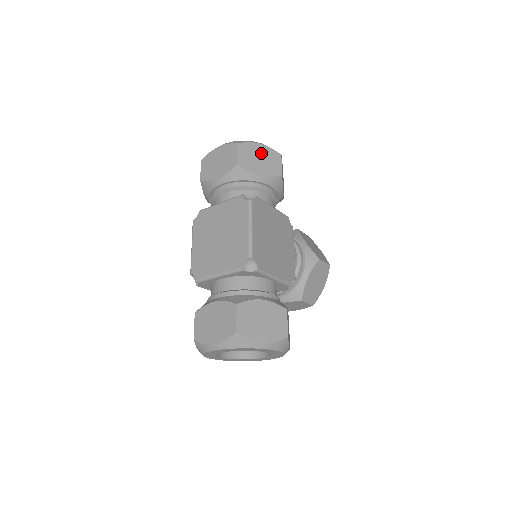
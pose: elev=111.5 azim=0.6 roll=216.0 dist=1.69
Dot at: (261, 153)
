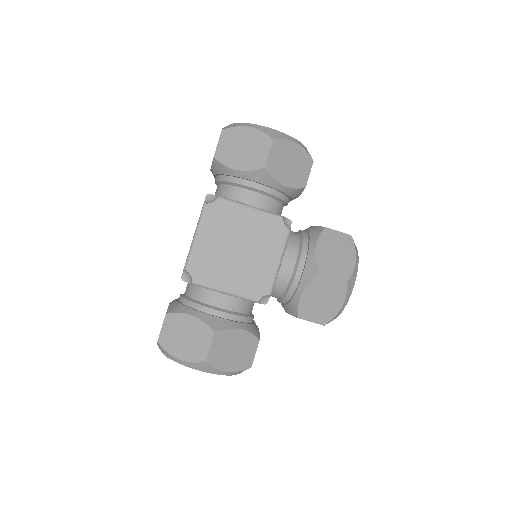
Dot at: (247, 140)
